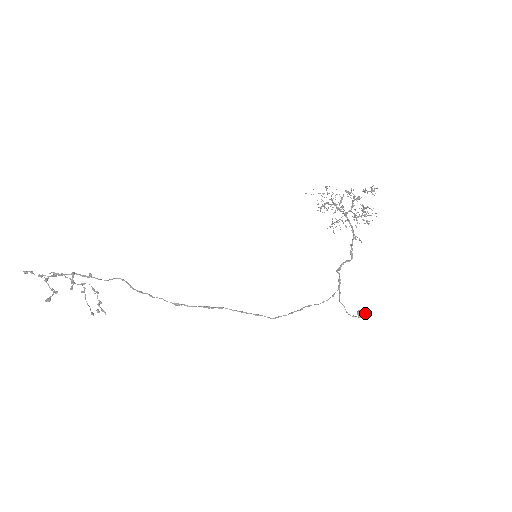
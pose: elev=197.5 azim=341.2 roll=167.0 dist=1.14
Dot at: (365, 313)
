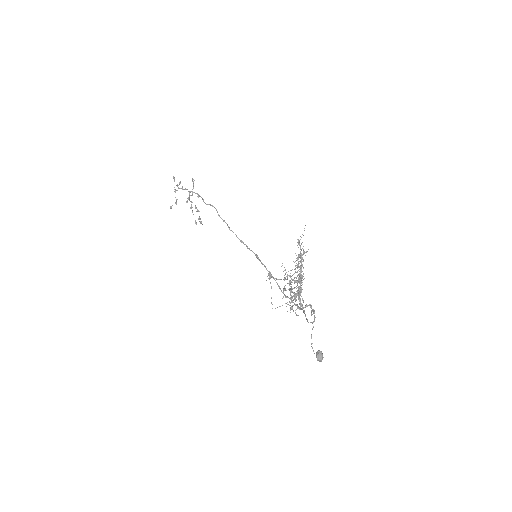
Dot at: (319, 358)
